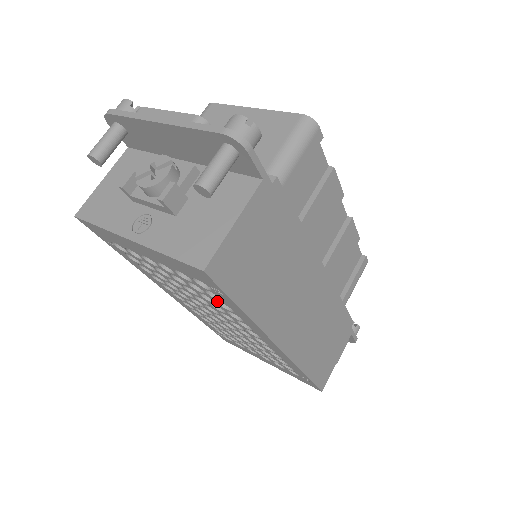
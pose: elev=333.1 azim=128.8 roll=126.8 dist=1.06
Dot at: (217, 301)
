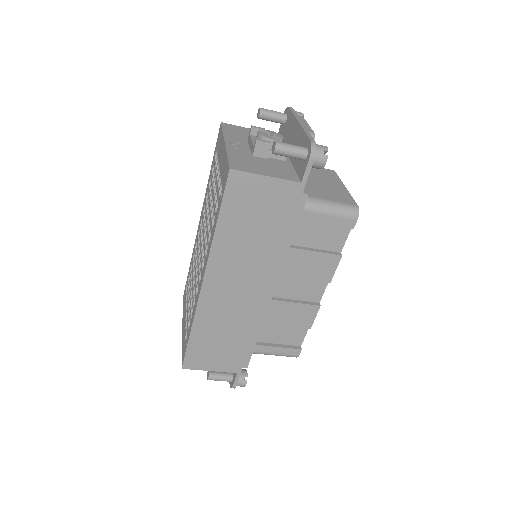
Dot at: (214, 217)
